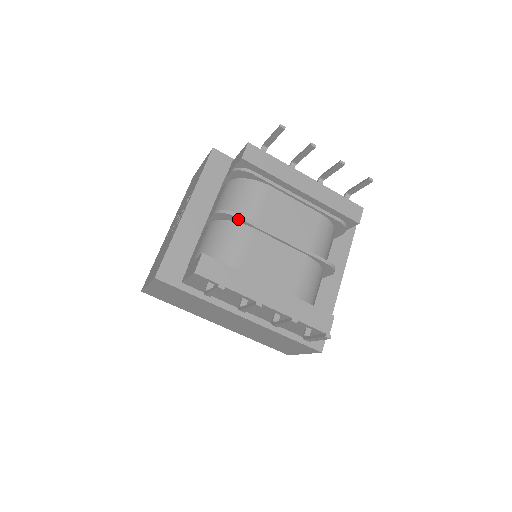
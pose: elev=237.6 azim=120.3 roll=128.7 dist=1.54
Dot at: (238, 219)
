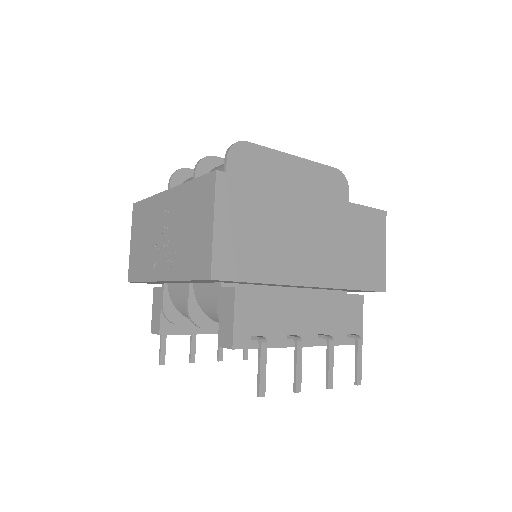
Dot at: (207, 326)
